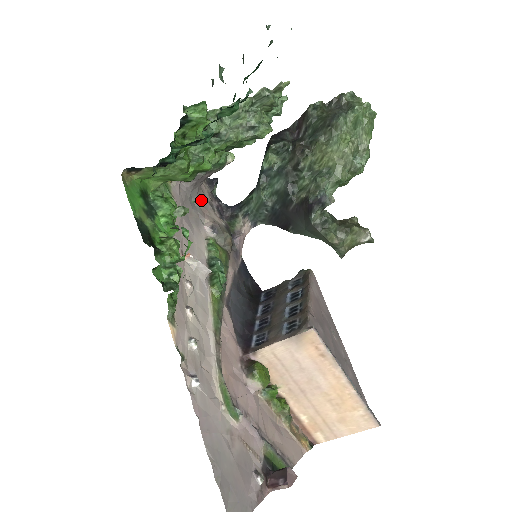
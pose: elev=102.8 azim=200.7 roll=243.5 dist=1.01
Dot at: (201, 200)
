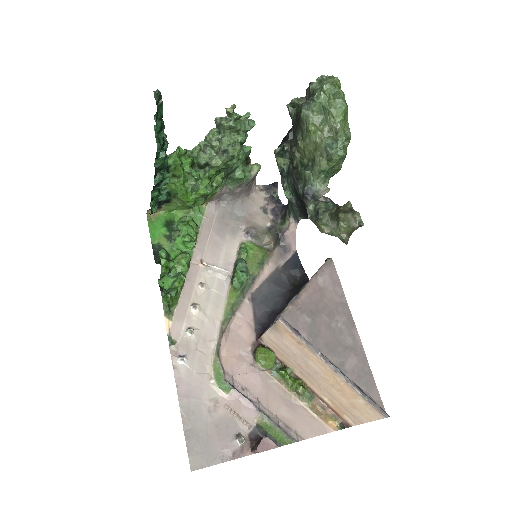
Dot at: (247, 209)
